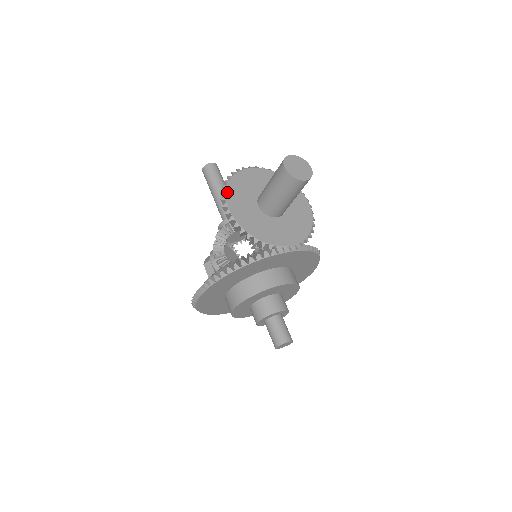
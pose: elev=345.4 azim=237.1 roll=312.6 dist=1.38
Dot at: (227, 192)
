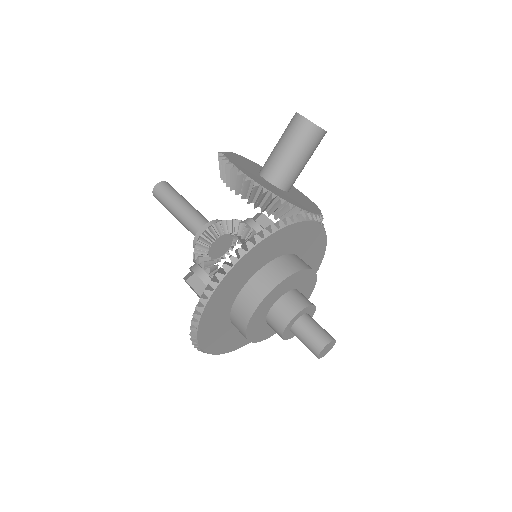
Dot at: (229, 159)
